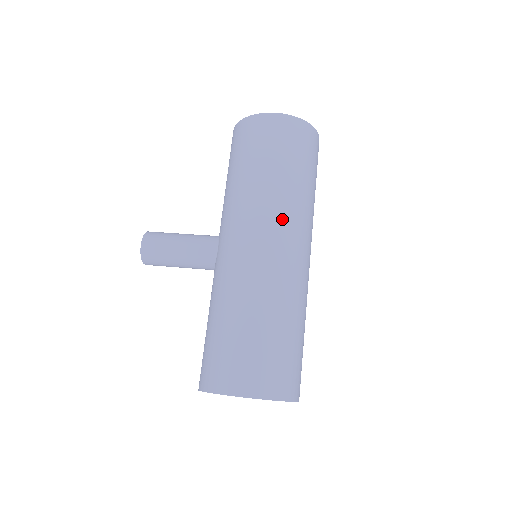
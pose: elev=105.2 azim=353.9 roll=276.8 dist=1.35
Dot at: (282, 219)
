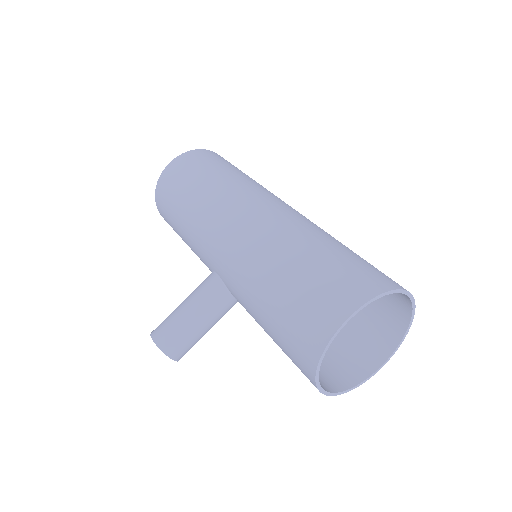
Dot at: (240, 195)
